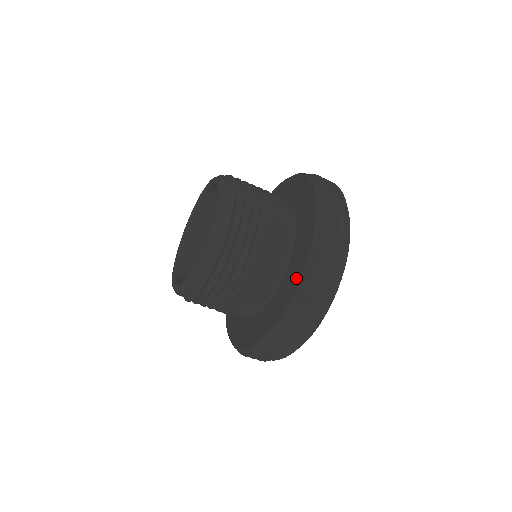
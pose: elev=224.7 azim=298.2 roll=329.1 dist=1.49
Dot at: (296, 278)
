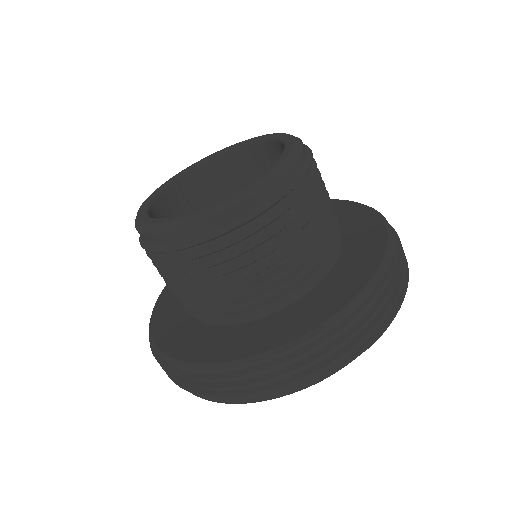
Dot at: (321, 314)
